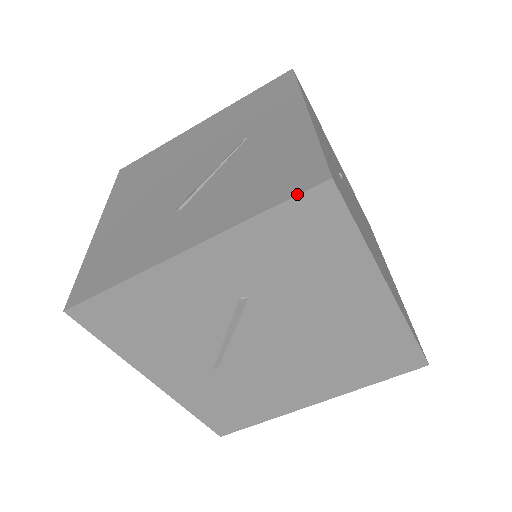
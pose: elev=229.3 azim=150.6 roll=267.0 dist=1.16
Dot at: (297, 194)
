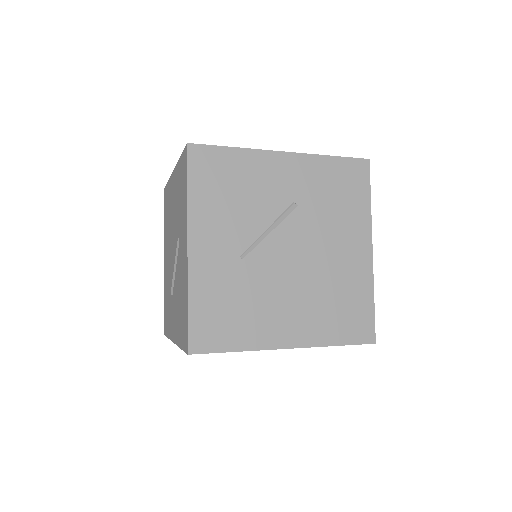
Dot at: (352, 157)
